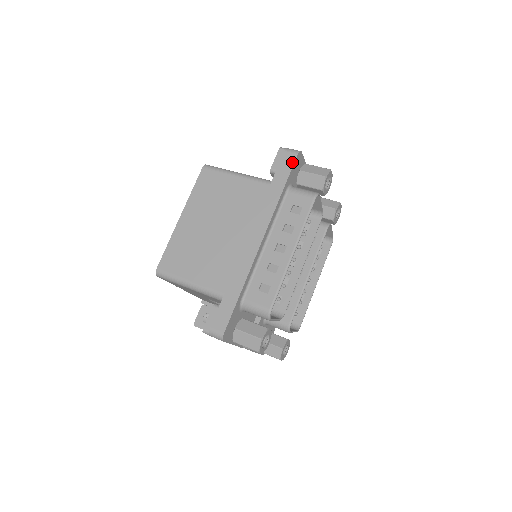
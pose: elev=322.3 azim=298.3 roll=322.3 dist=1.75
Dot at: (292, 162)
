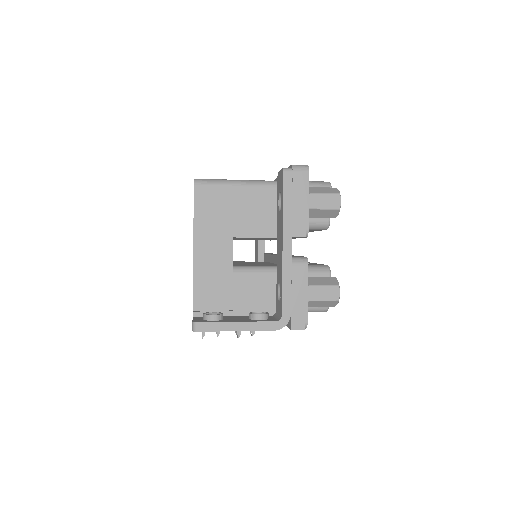
Dot at: occluded
